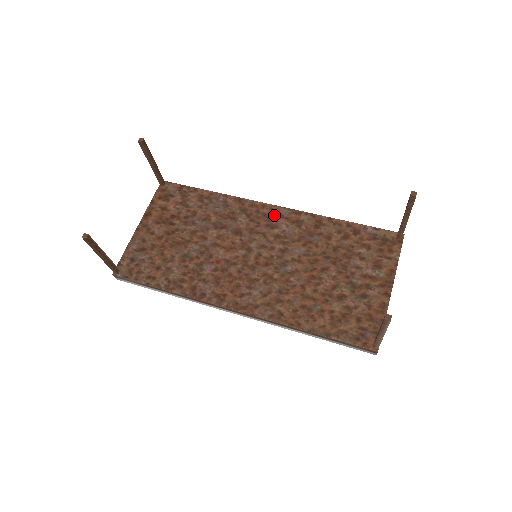
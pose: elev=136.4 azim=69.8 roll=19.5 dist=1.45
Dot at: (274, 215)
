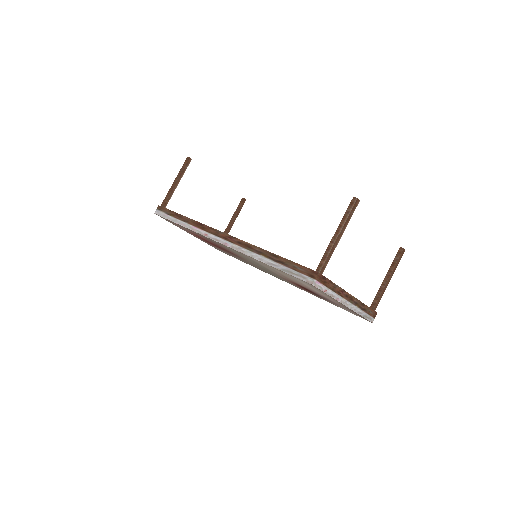
Dot at: occluded
